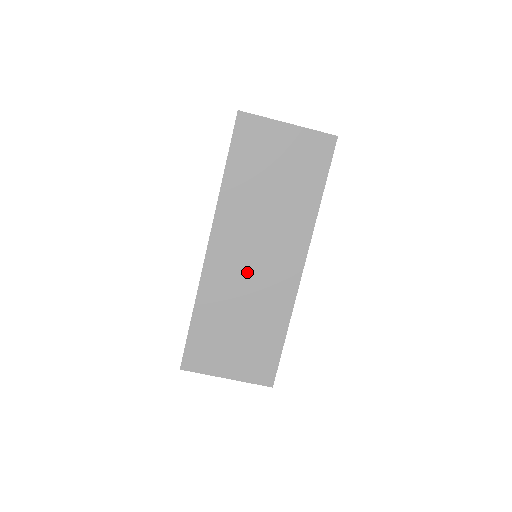
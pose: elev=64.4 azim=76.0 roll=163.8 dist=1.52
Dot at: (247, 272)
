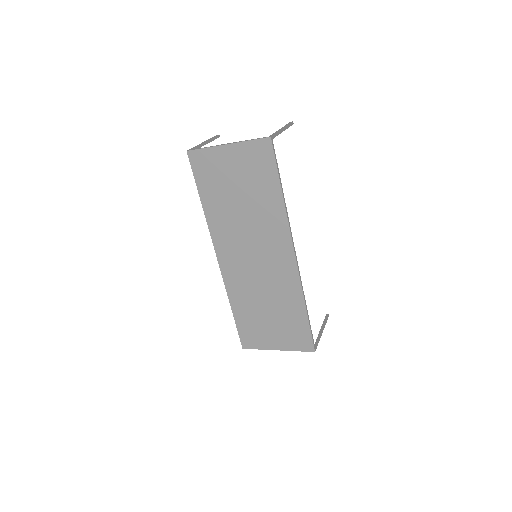
Dot at: (254, 271)
